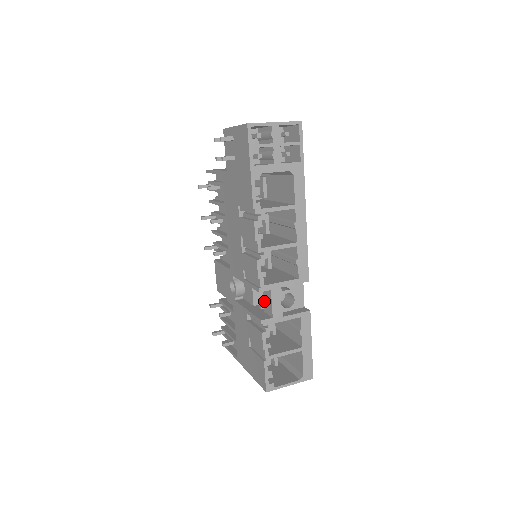
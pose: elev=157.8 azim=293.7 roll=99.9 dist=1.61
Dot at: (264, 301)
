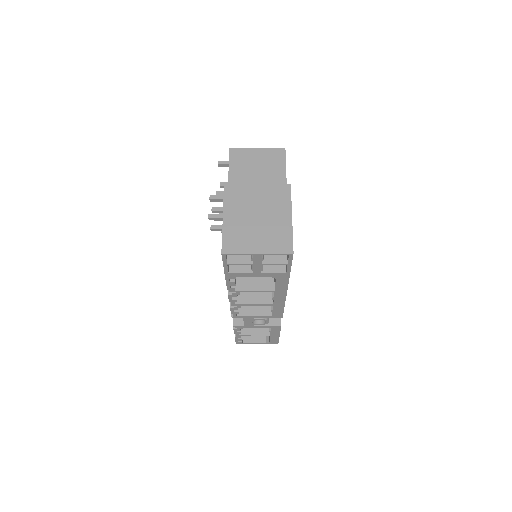
Dot at: occluded
